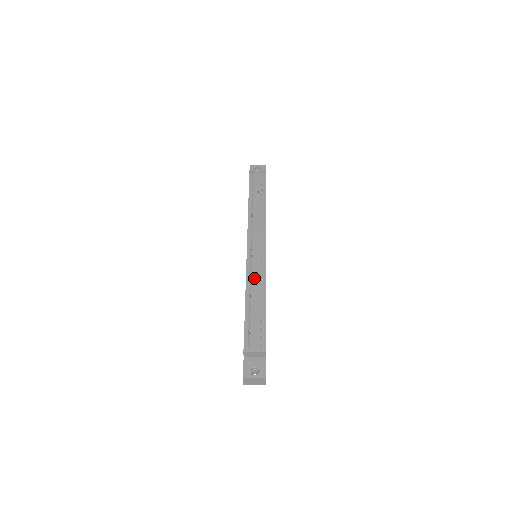
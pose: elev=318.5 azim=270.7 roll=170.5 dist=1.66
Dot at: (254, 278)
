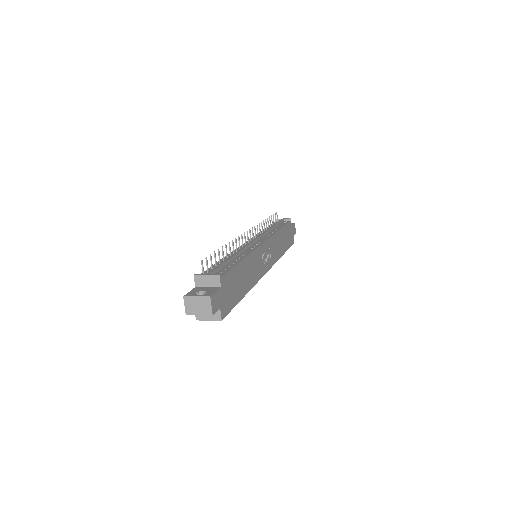
Dot at: (239, 249)
